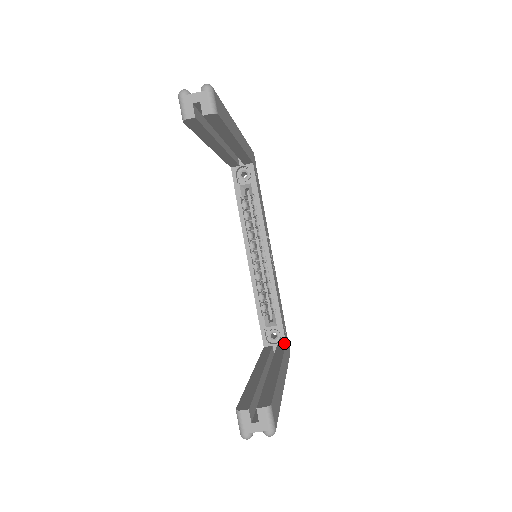
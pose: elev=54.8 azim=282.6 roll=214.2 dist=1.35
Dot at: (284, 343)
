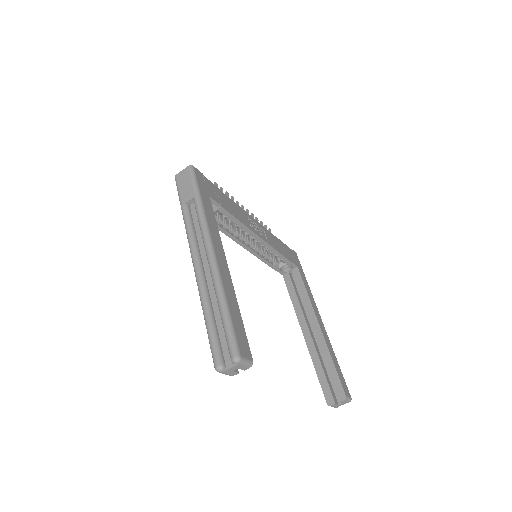
Dot at: (296, 267)
